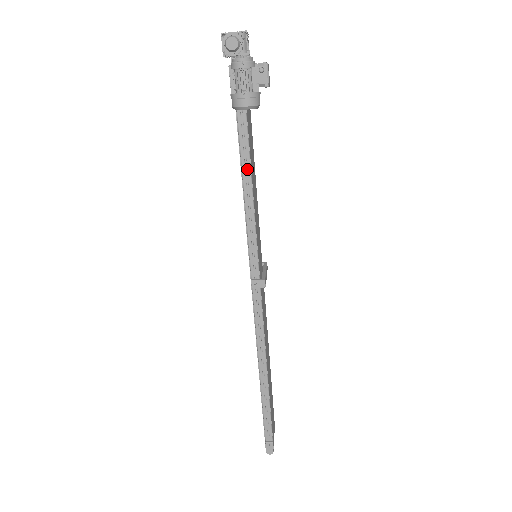
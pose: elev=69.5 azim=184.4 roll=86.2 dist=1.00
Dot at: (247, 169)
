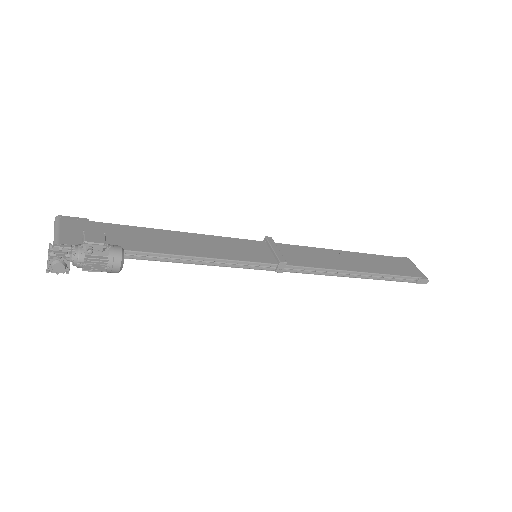
Dot at: (176, 258)
